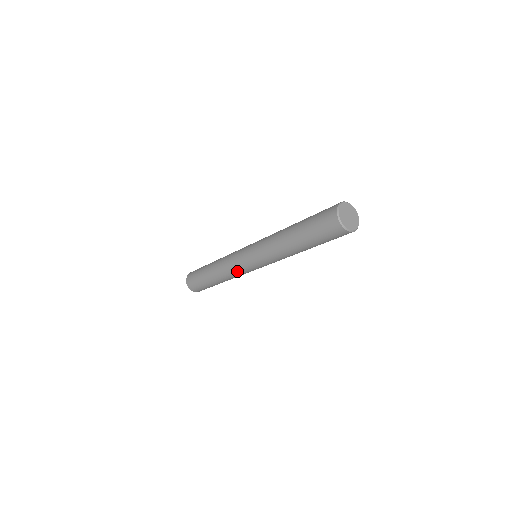
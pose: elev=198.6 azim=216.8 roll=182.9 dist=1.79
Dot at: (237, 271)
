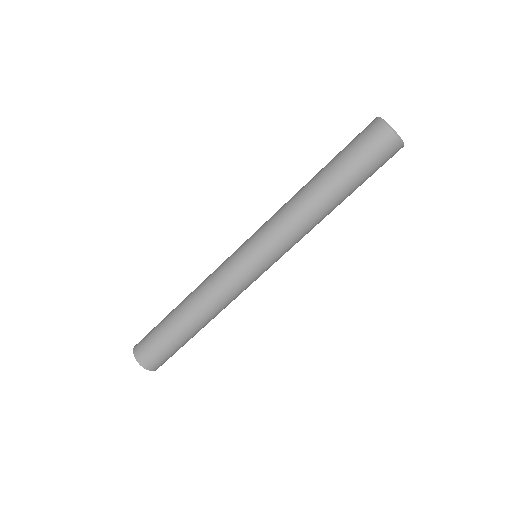
Dot at: (236, 289)
